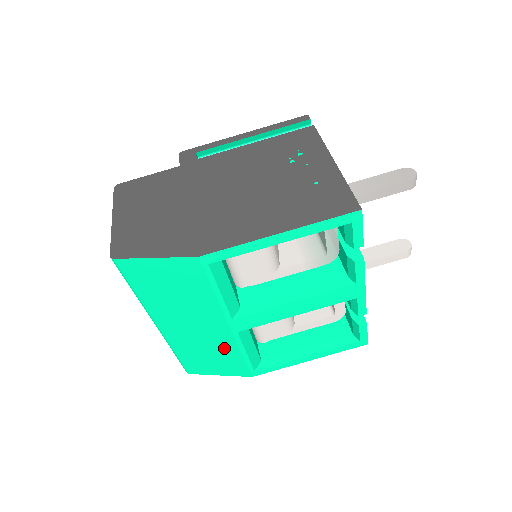
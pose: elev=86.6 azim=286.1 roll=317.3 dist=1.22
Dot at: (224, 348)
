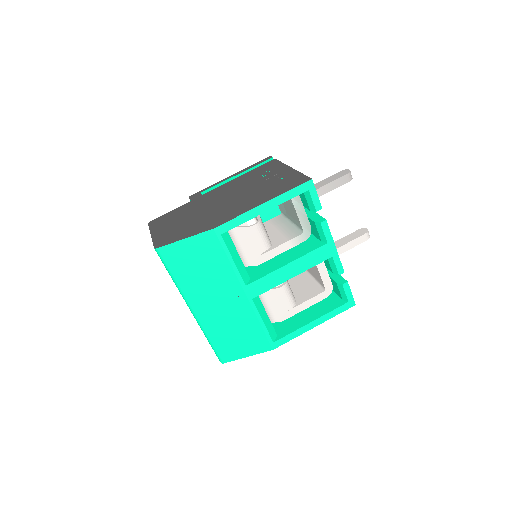
Dot at: (245, 320)
